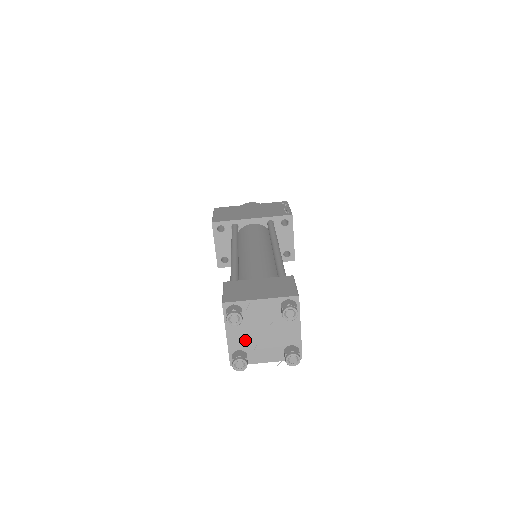
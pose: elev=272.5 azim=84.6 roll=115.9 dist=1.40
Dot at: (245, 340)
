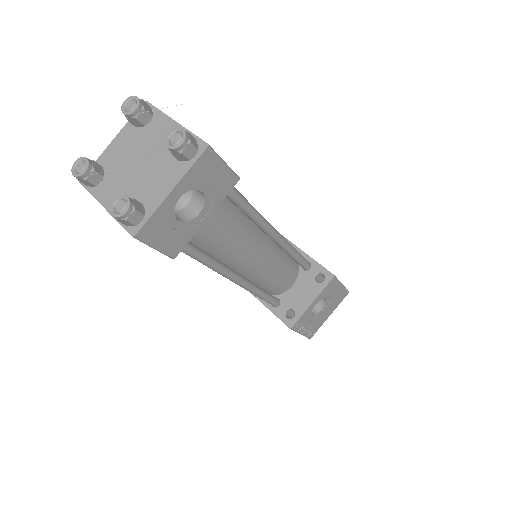
Dot at: (118, 161)
